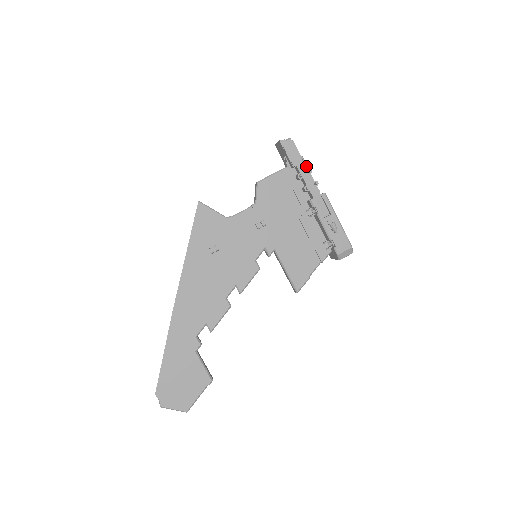
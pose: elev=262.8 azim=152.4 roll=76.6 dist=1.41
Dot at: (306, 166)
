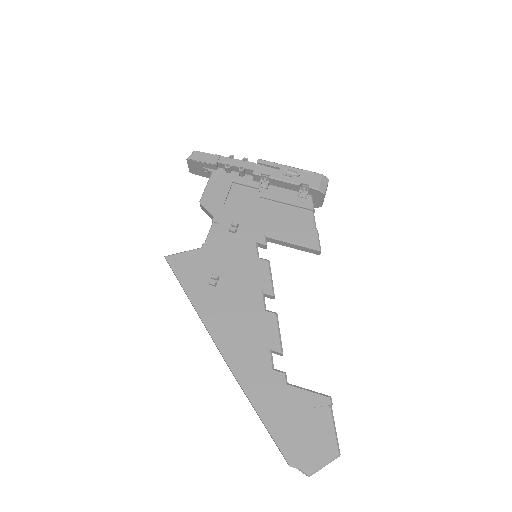
Dot at: (225, 157)
